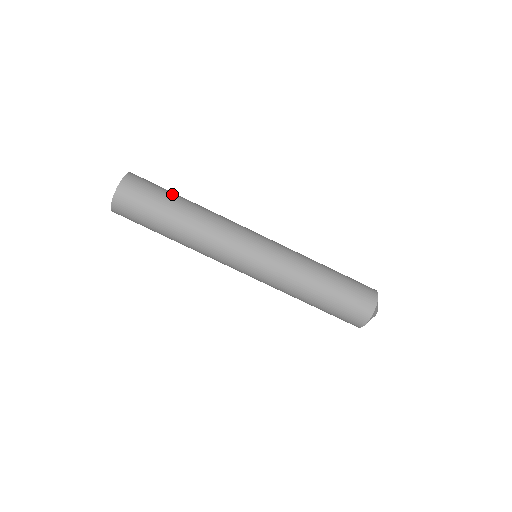
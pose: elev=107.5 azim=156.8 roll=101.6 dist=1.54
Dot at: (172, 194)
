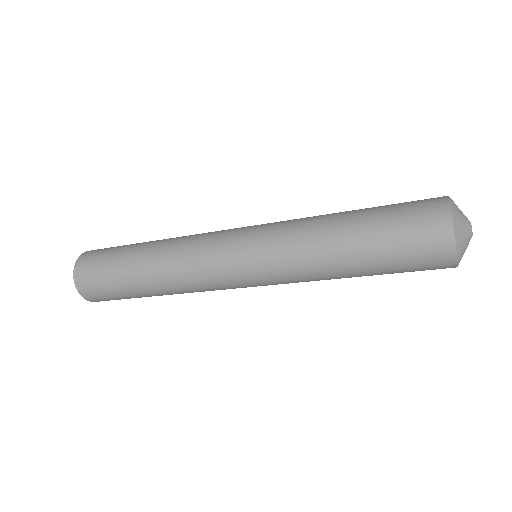
Dot at: (128, 246)
